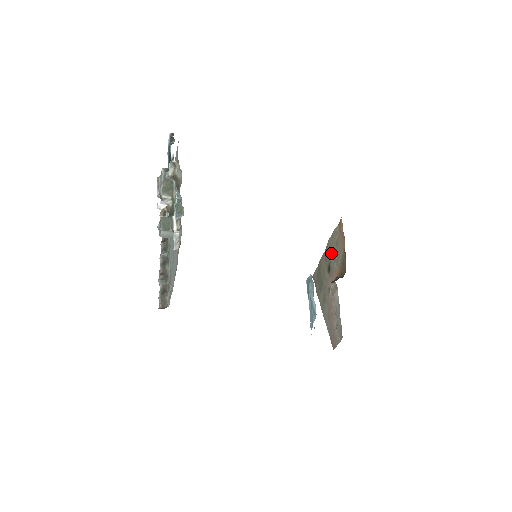
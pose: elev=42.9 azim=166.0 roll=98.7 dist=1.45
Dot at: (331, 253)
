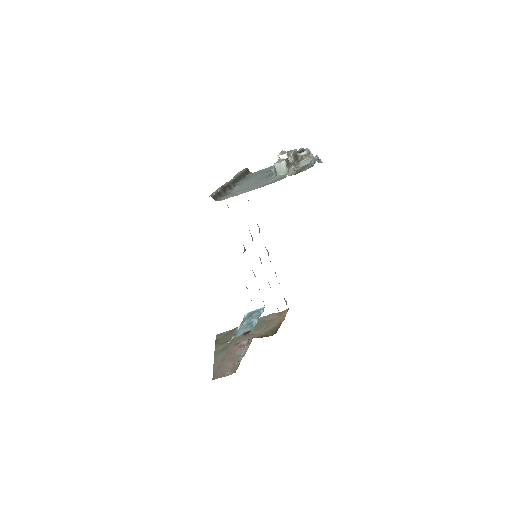
Dot at: (258, 324)
